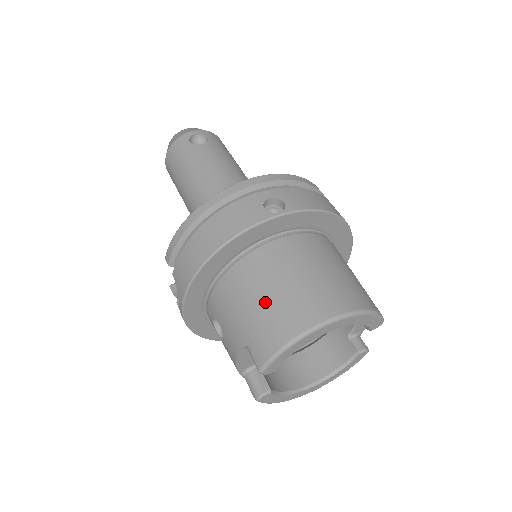
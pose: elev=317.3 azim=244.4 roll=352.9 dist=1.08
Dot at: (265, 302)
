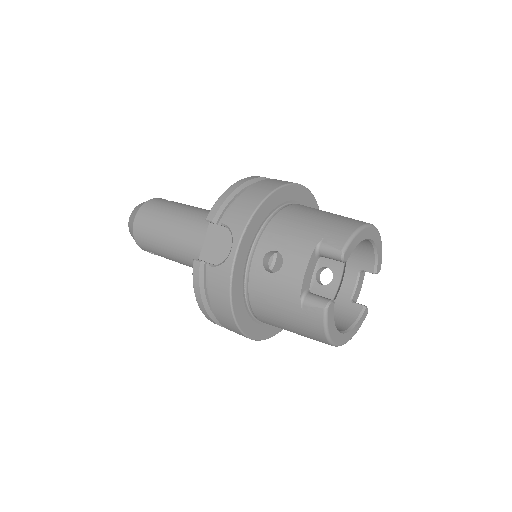
Dot at: (323, 218)
